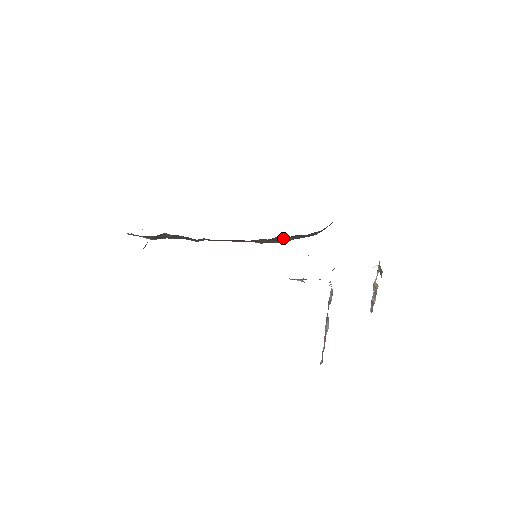
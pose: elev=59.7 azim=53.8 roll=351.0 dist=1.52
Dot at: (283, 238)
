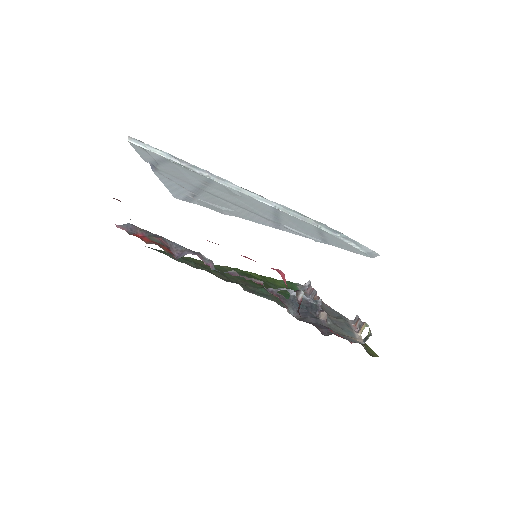
Dot at: occluded
